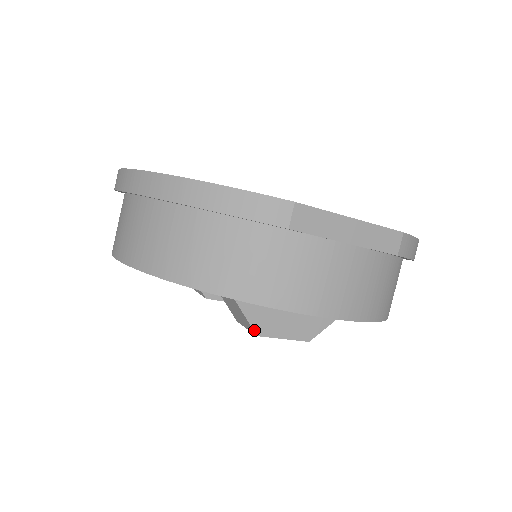
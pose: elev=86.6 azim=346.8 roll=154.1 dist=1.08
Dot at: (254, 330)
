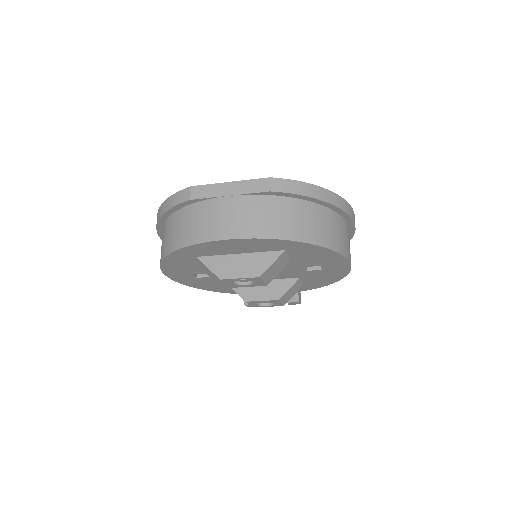
Dot at: (217, 276)
